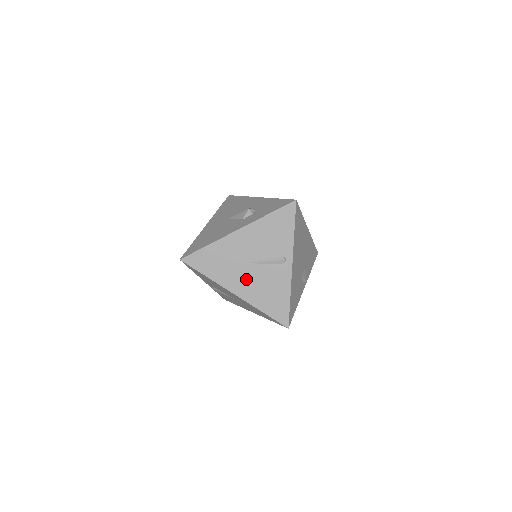
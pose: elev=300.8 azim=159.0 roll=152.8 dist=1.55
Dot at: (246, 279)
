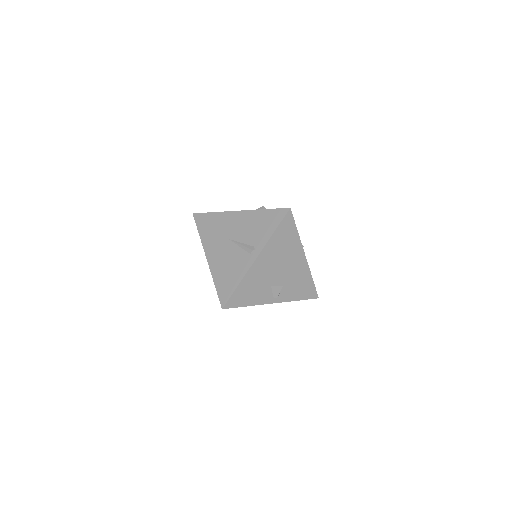
Dot at: (221, 251)
